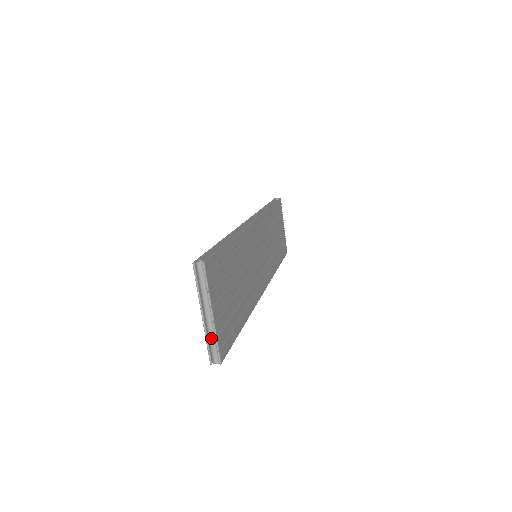
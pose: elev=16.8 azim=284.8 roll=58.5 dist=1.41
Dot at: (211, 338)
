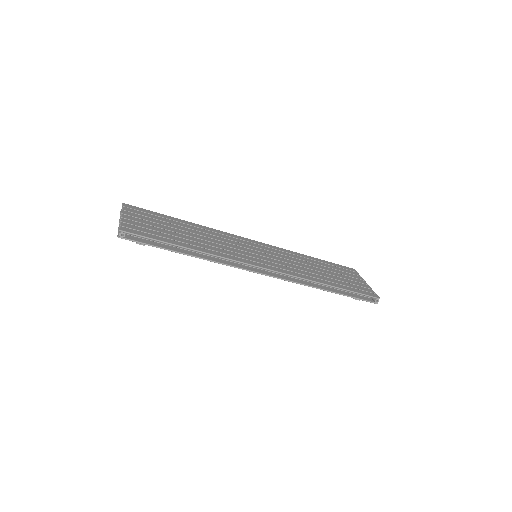
Dot at: occluded
